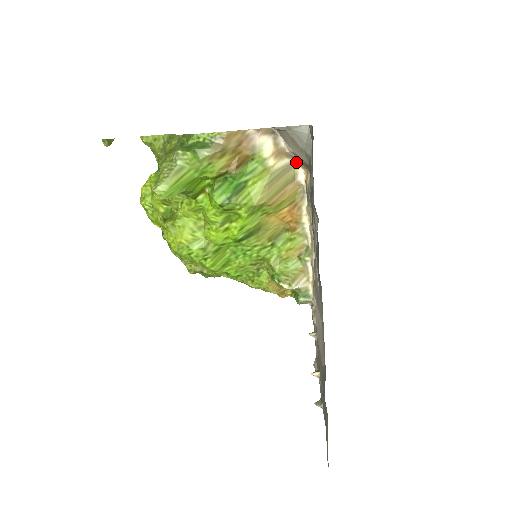
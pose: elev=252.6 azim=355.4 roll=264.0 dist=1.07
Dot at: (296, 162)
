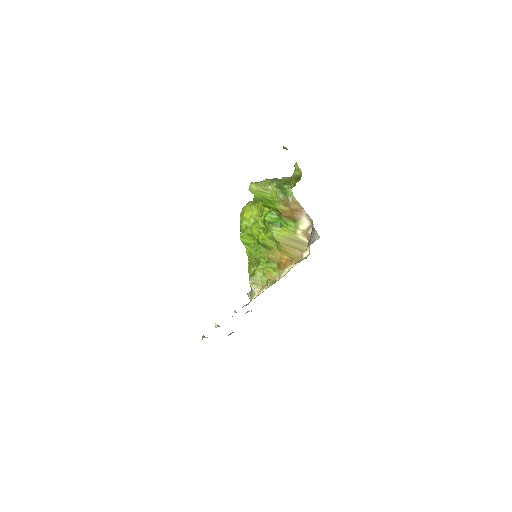
Dot at: occluded
